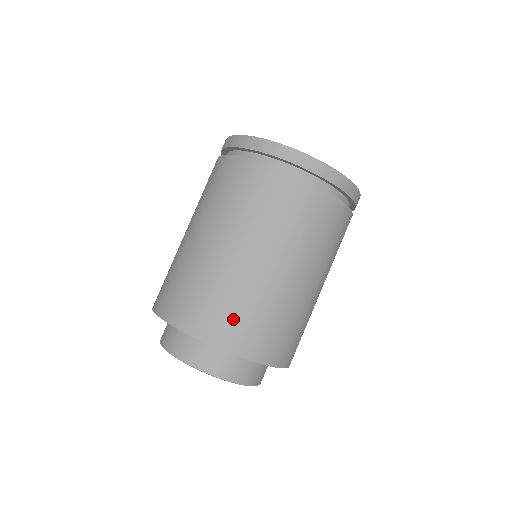
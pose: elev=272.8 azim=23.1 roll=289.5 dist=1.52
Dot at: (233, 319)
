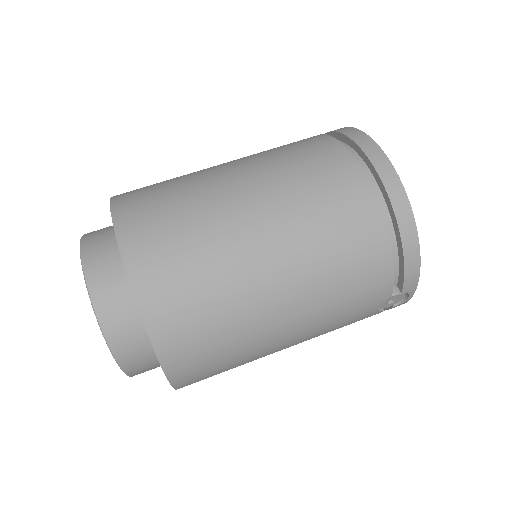
Dot at: (154, 203)
